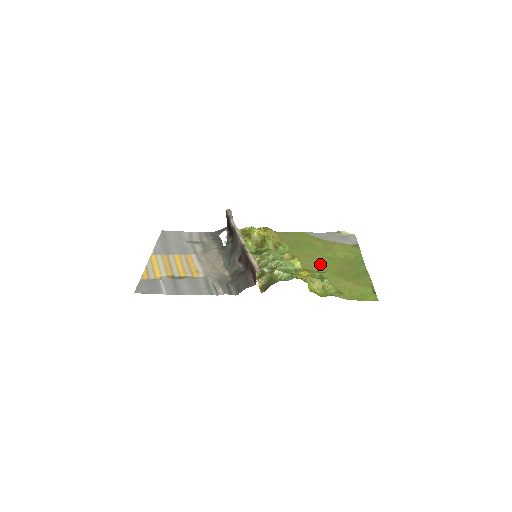
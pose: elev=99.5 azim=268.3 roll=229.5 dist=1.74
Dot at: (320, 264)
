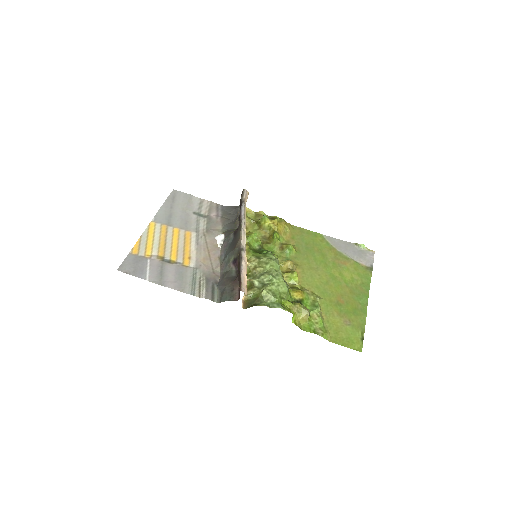
Dot at: (320, 284)
